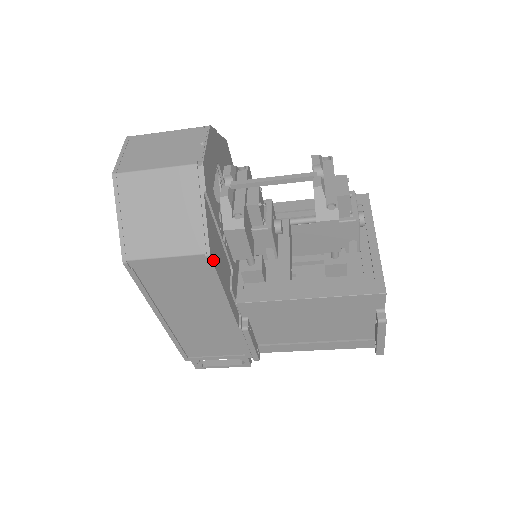
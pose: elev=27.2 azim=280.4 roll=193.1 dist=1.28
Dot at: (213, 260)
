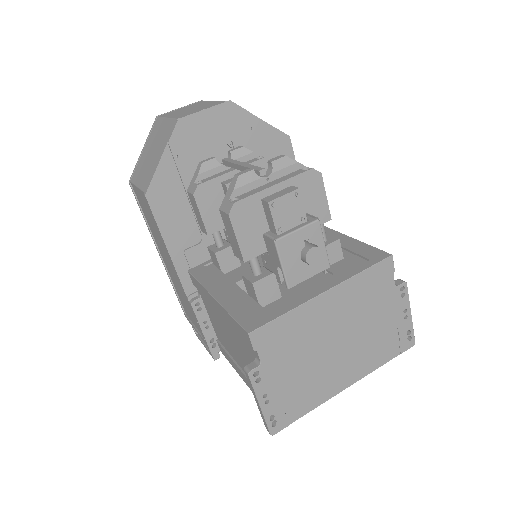
Dot at: (151, 203)
